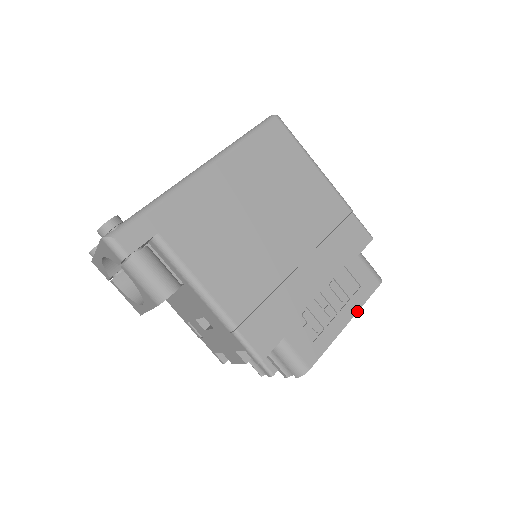
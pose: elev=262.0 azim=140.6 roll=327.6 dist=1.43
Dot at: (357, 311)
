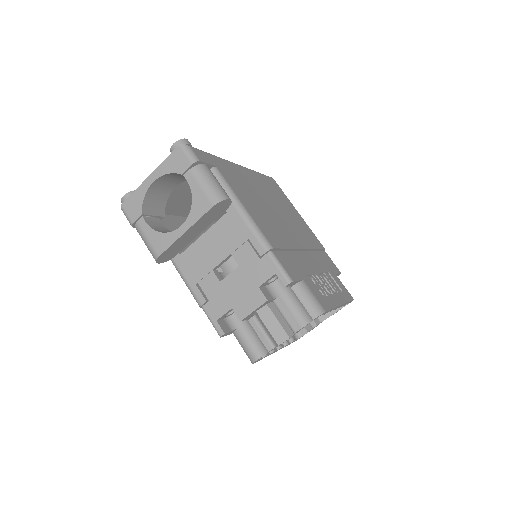
Dot at: (345, 303)
